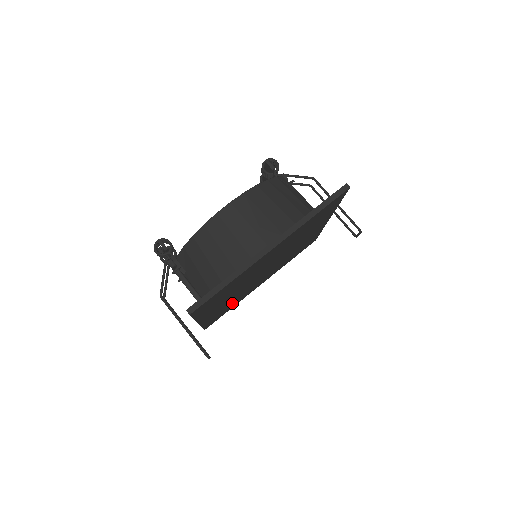
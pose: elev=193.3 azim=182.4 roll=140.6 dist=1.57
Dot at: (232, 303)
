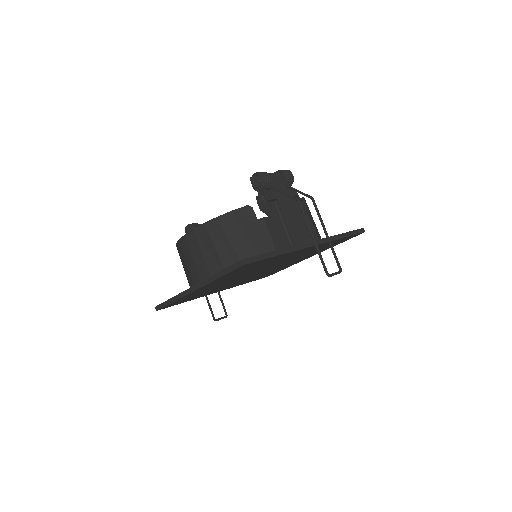
Dot at: (267, 273)
